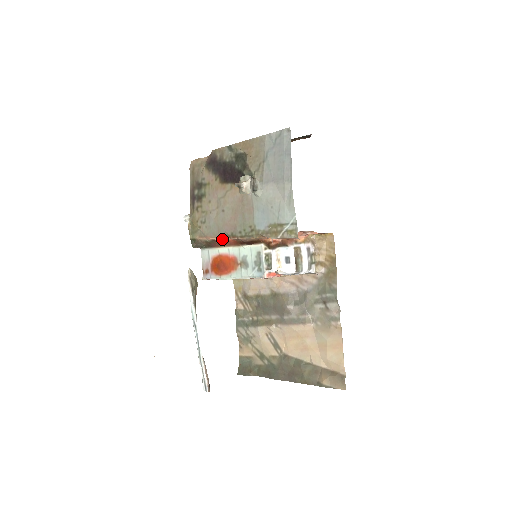
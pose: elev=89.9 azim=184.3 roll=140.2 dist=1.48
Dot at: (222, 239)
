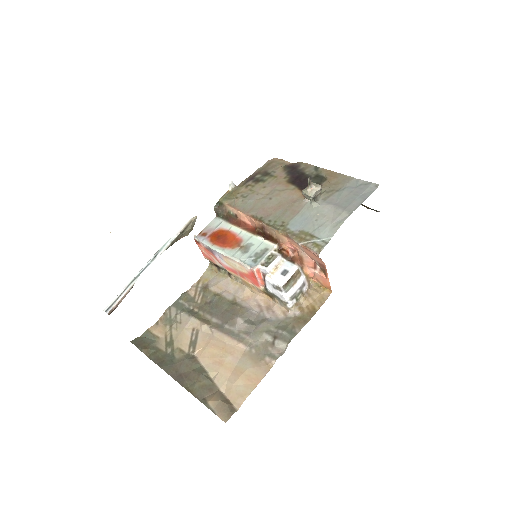
Dot at: (246, 218)
